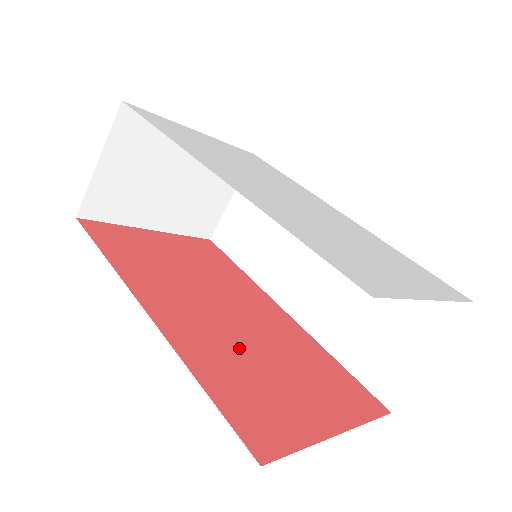
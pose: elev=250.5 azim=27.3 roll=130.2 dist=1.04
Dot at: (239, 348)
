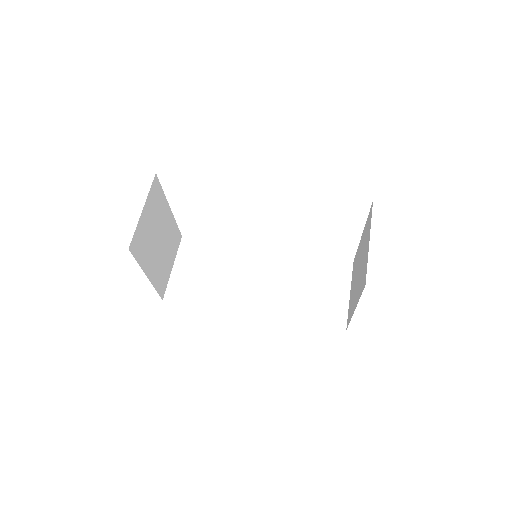
Dot at: occluded
